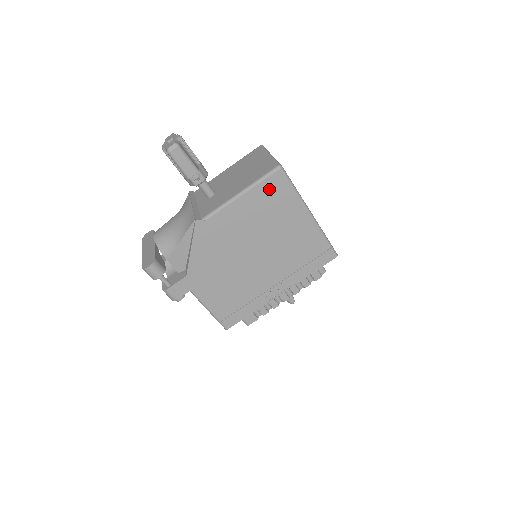
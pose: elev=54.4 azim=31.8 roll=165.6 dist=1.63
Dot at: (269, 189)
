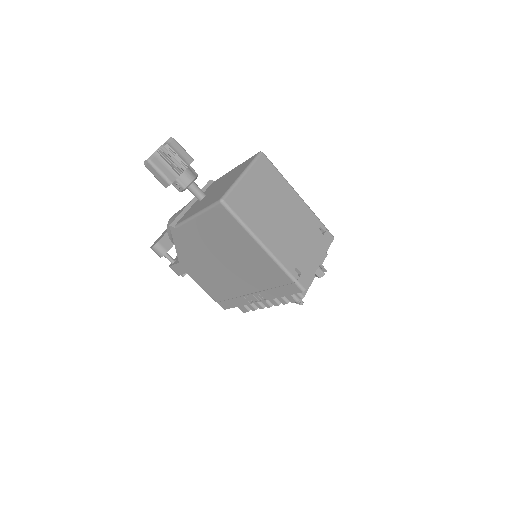
Dot at: (217, 218)
